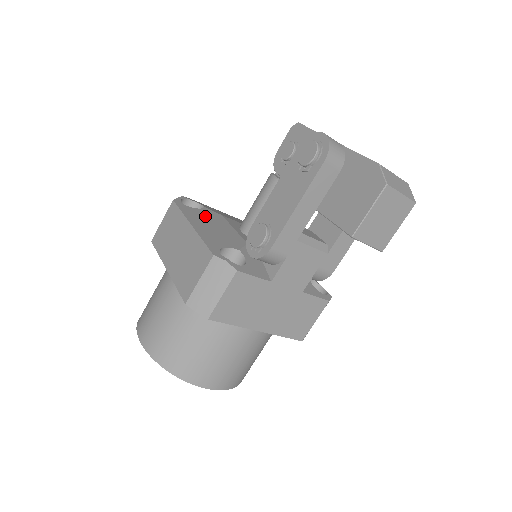
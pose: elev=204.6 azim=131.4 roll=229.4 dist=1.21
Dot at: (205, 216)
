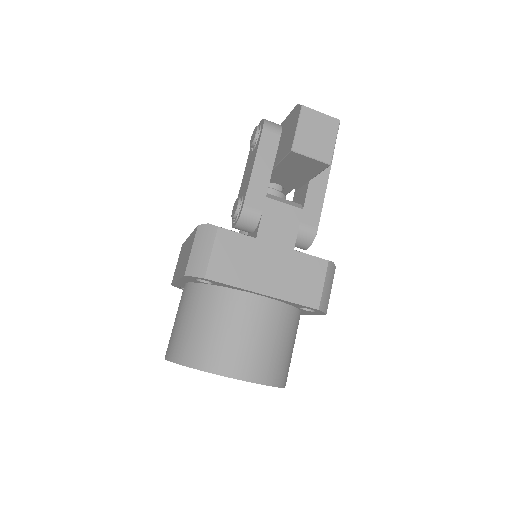
Dot at: occluded
